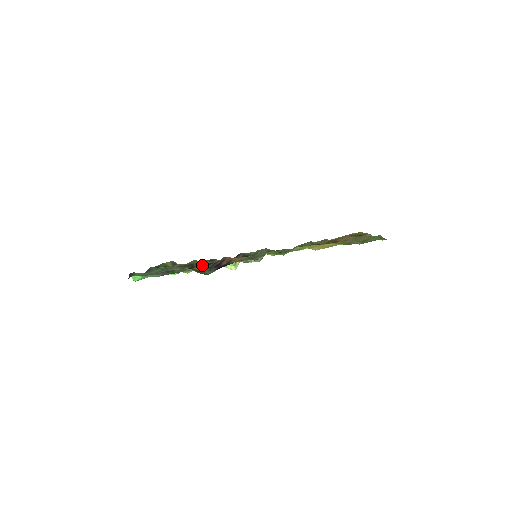
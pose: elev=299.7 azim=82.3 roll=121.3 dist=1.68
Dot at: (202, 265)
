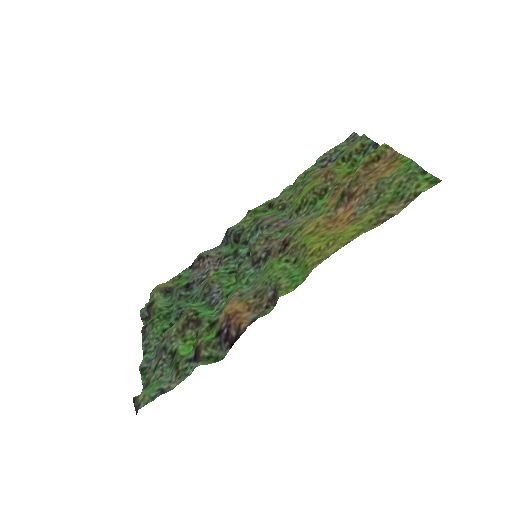
Dot at: (207, 341)
